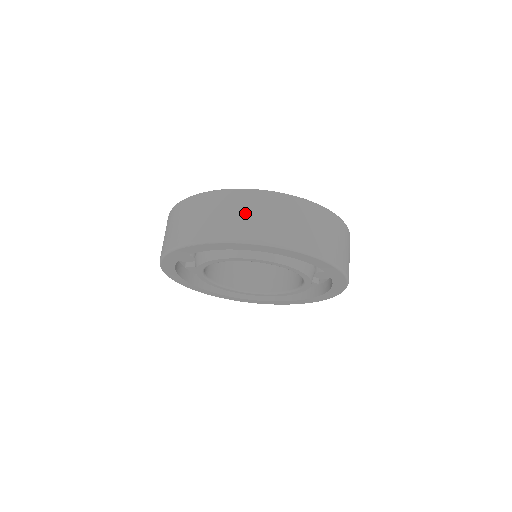
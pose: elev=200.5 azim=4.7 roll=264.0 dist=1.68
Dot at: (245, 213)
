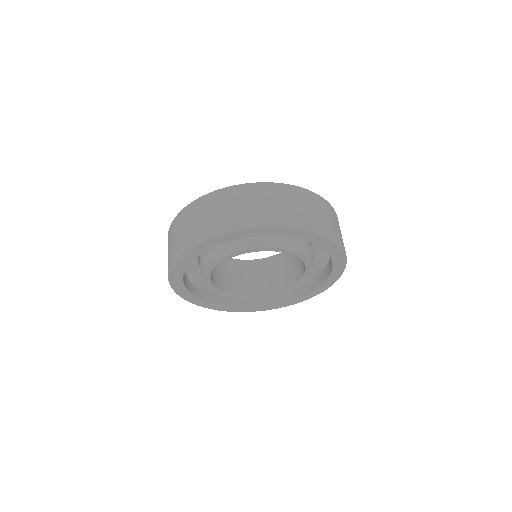
Dot at: (248, 203)
